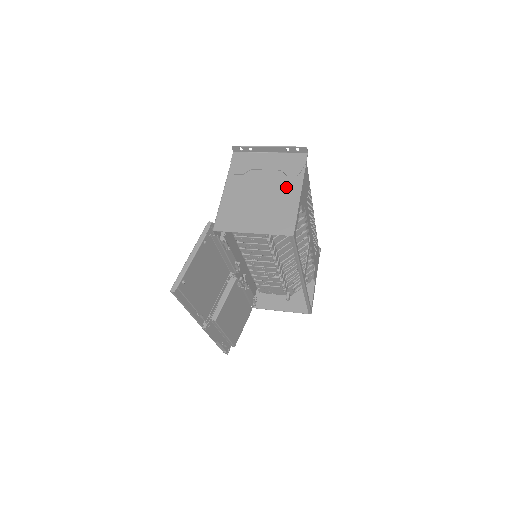
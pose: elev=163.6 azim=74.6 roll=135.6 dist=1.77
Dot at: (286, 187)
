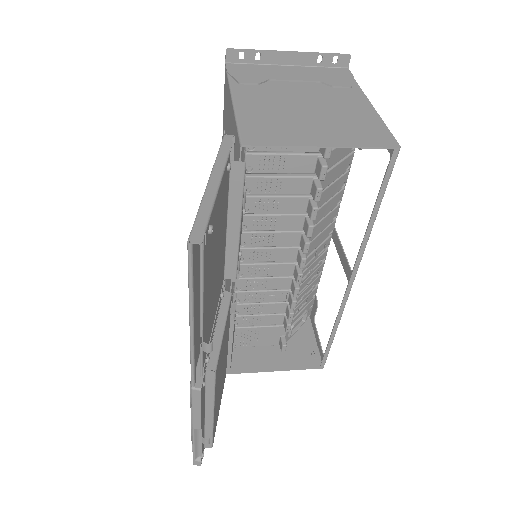
Dot at: (342, 97)
